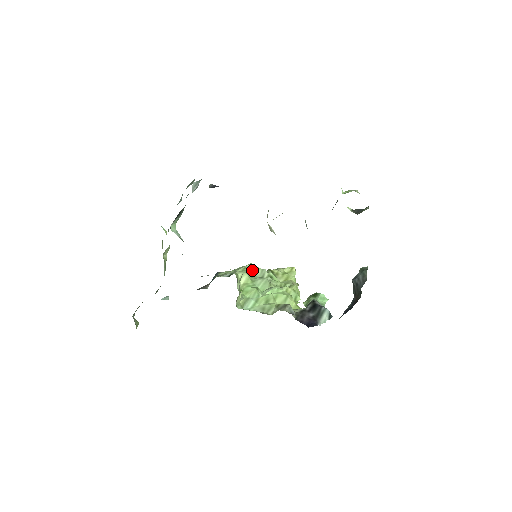
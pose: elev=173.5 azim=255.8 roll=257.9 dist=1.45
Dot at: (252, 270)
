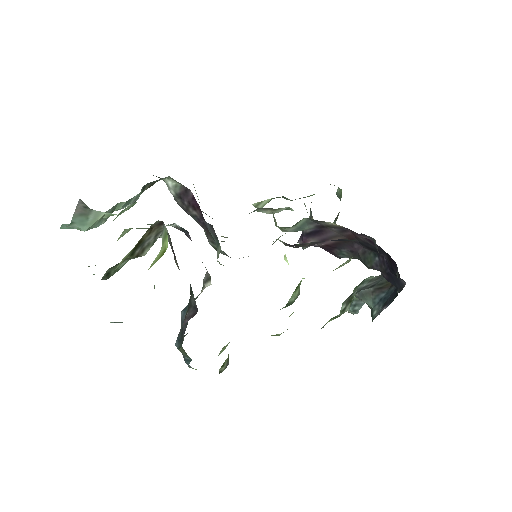
Dot at: occluded
